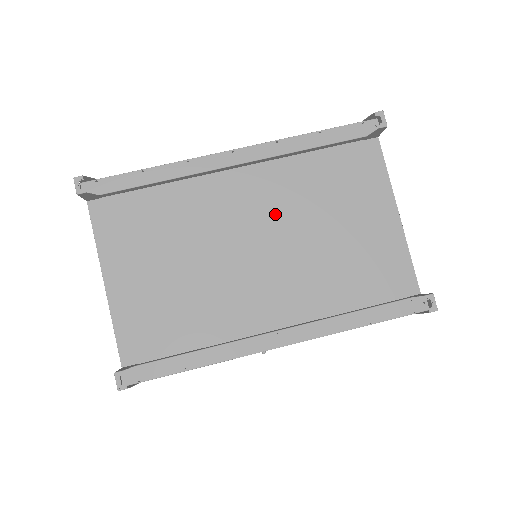
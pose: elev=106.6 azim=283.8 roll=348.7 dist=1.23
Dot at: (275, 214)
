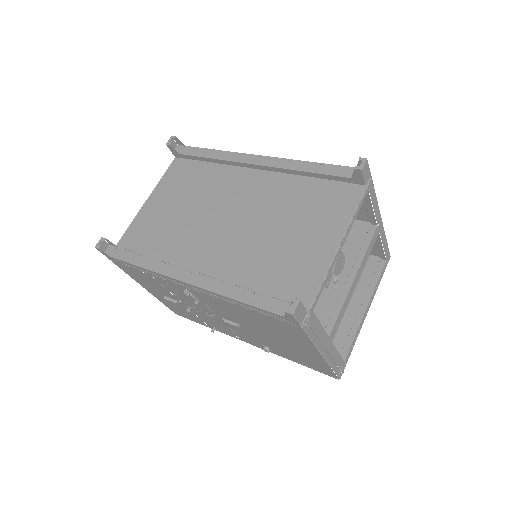
Dot at: (256, 205)
